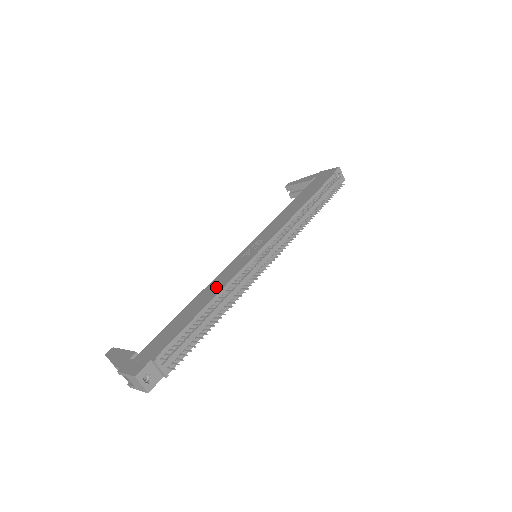
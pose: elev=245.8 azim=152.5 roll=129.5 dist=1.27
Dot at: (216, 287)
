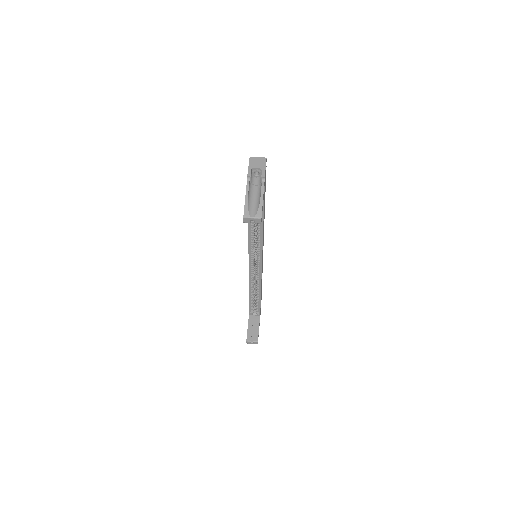
Dot at: occluded
